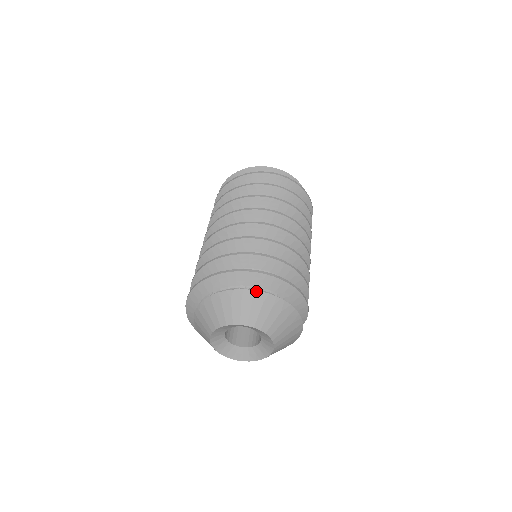
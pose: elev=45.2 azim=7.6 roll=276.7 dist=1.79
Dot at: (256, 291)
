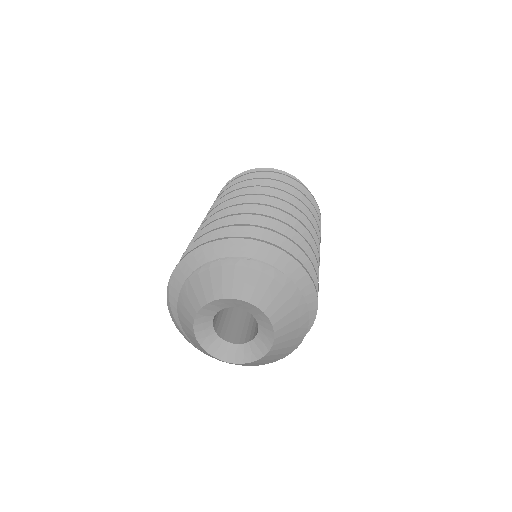
Dot at: (300, 291)
